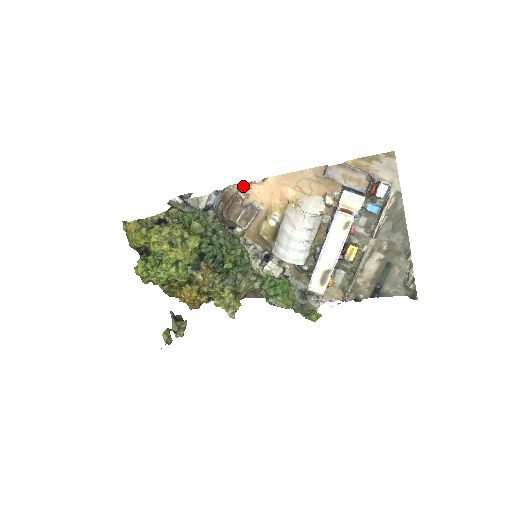
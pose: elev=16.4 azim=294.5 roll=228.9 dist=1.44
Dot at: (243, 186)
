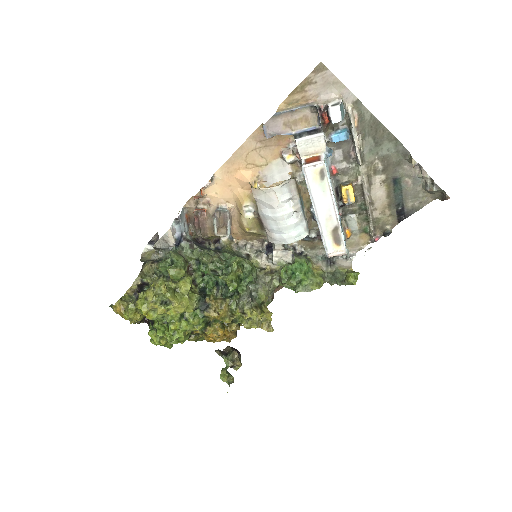
Dot at: occluded
